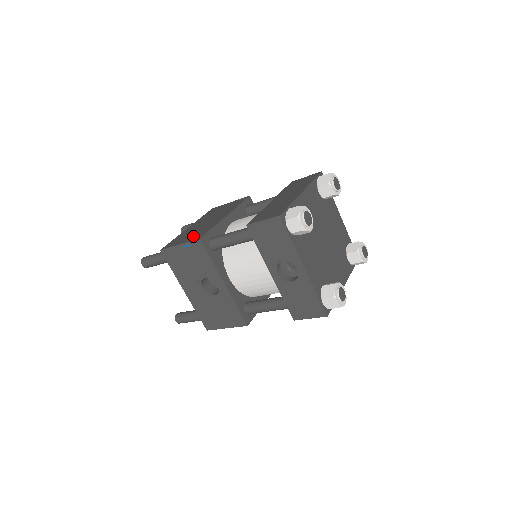
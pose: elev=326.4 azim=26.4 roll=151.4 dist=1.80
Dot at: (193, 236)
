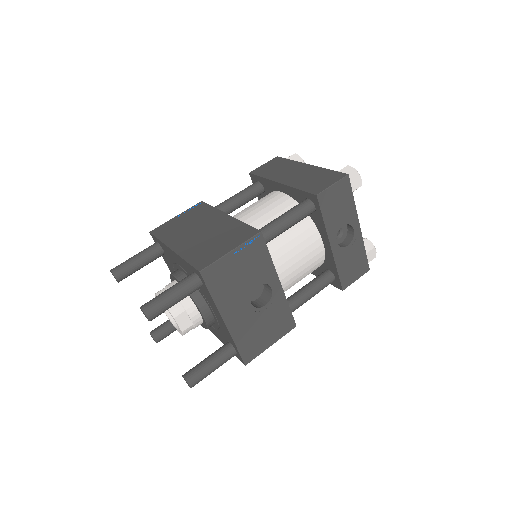
Dot at: (233, 239)
